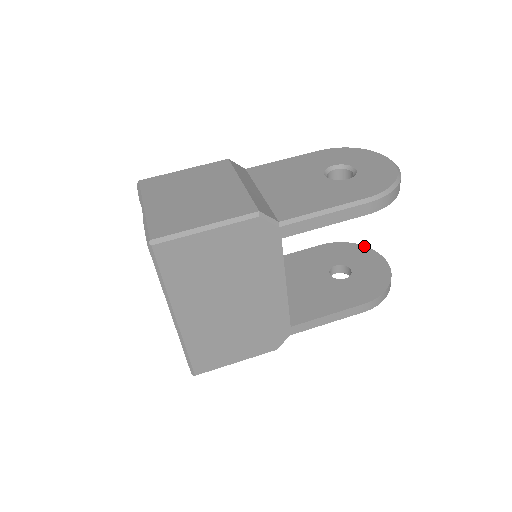
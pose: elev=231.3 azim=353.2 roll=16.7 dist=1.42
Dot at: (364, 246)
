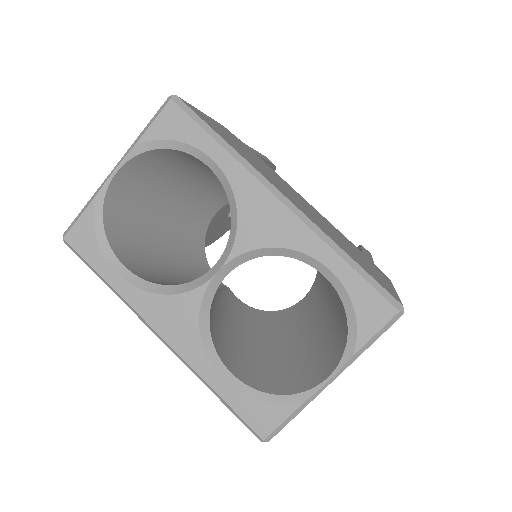
Dot at: occluded
